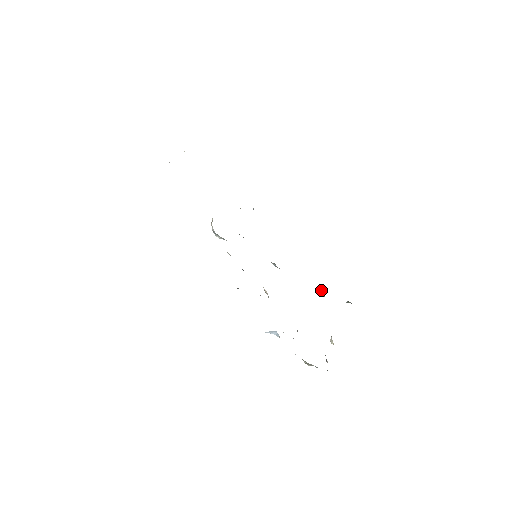
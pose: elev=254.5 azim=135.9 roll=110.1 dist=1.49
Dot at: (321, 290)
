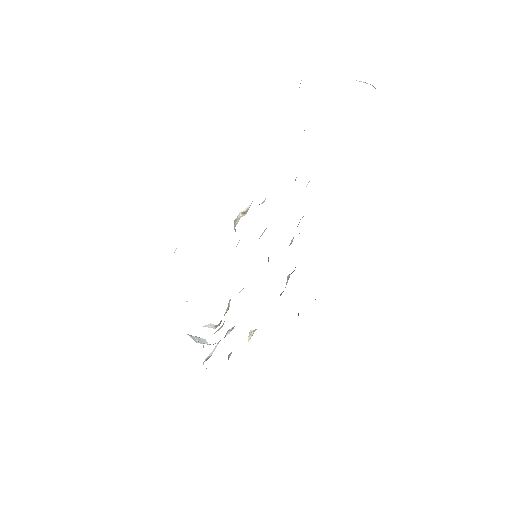
Dot at: occluded
